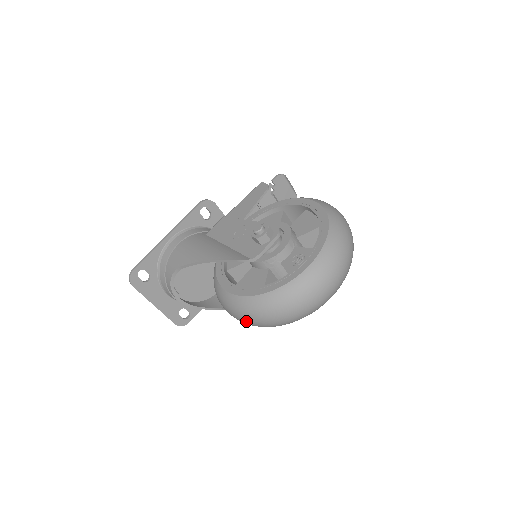
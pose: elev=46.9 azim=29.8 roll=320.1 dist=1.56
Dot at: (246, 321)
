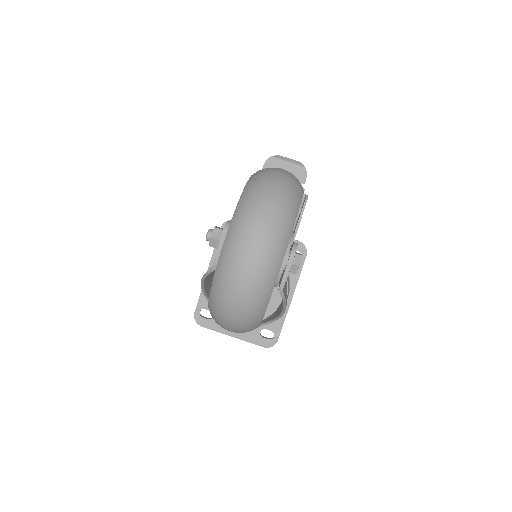
Dot at: occluded
